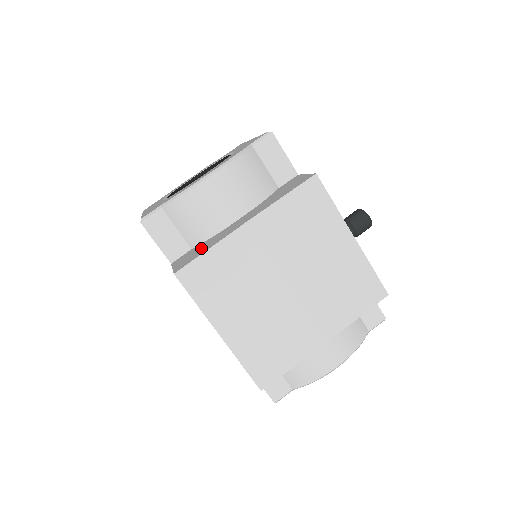
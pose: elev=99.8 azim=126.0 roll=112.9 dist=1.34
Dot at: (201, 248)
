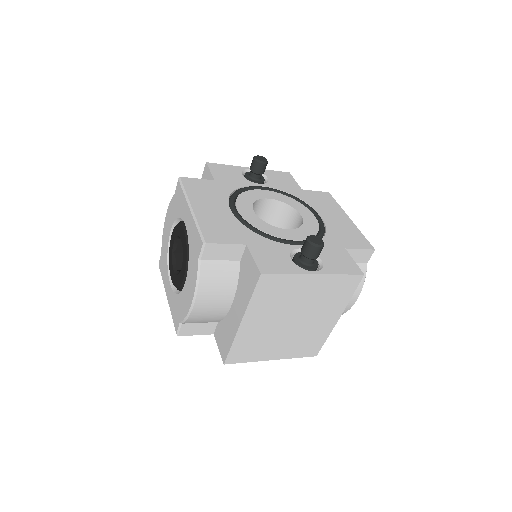
Dot at: (225, 335)
